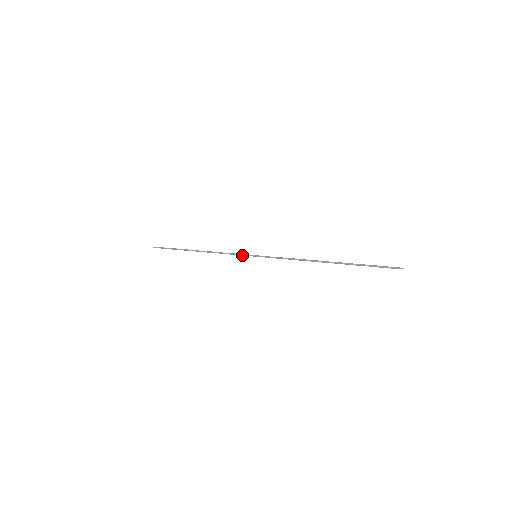
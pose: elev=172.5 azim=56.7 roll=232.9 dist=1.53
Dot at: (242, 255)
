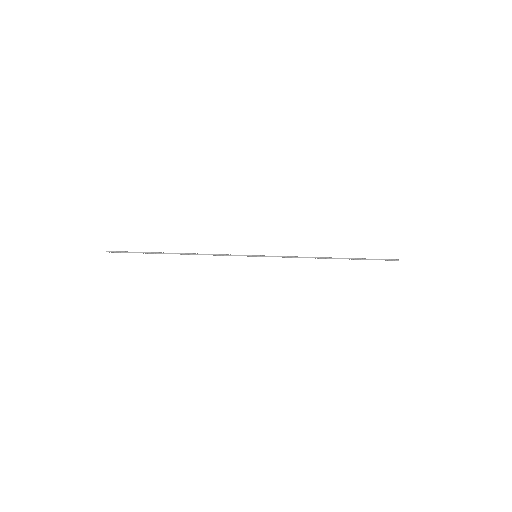
Dot at: occluded
